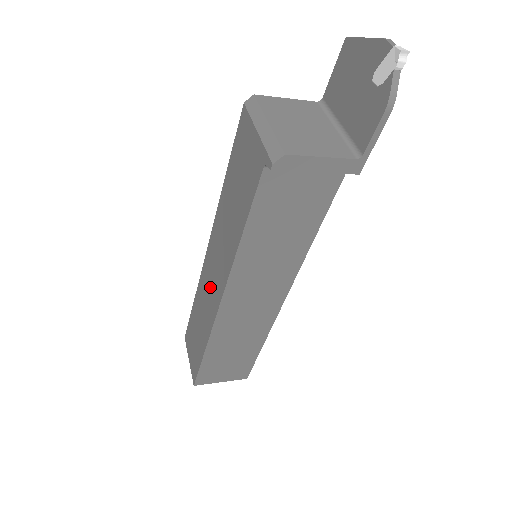
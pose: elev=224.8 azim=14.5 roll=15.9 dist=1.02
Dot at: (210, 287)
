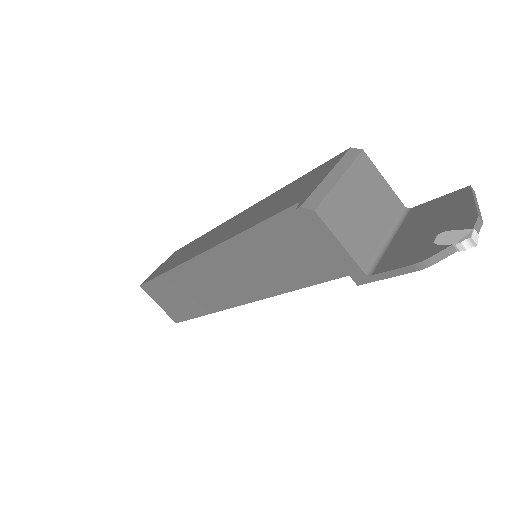
Dot at: (209, 239)
